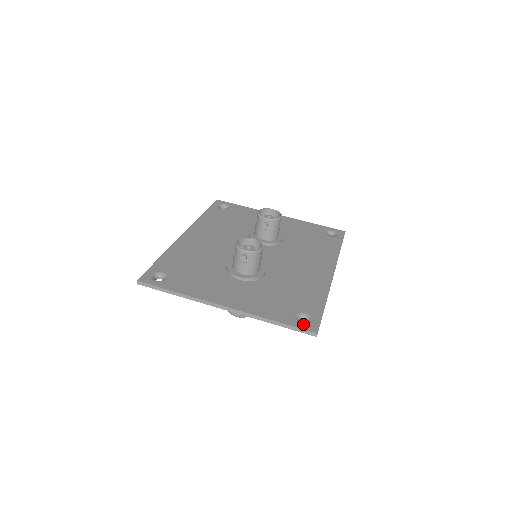
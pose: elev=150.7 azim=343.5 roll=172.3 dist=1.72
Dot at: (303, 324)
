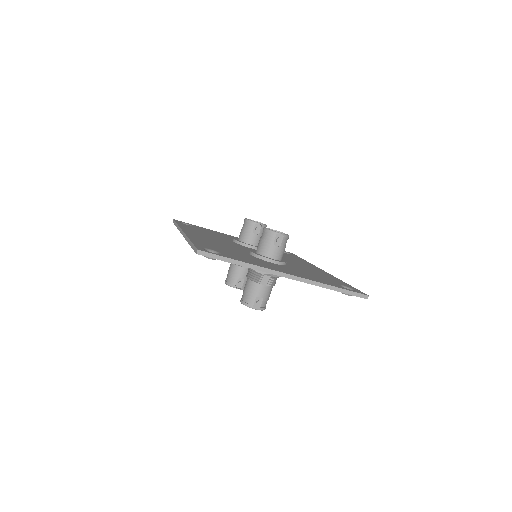
Dot at: occluded
